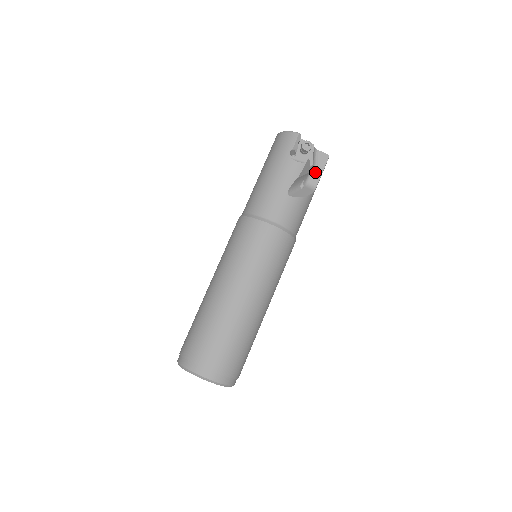
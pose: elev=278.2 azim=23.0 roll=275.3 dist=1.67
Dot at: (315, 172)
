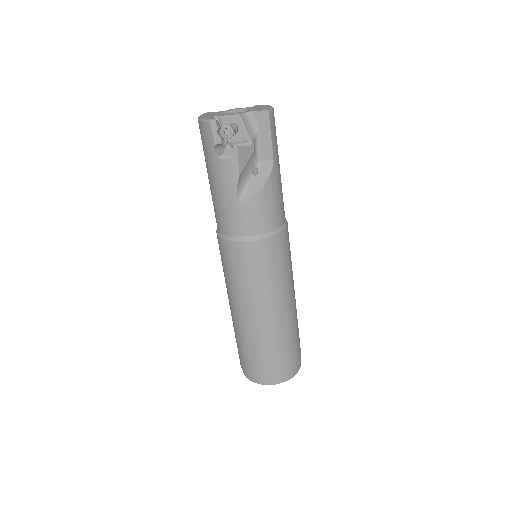
Dot at: (263, 142)
